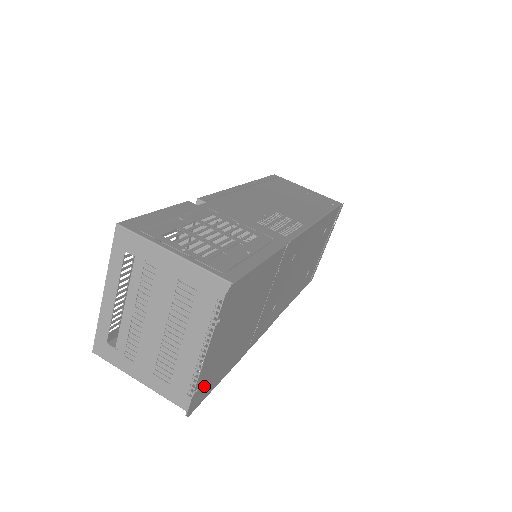
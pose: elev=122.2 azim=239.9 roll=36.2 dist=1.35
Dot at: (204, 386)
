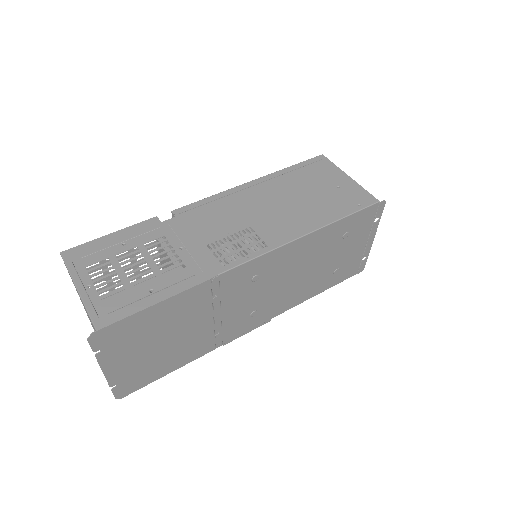
Dot at: (131, 381)
